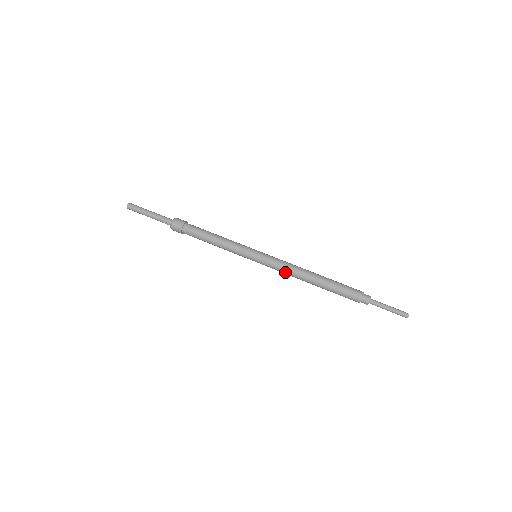
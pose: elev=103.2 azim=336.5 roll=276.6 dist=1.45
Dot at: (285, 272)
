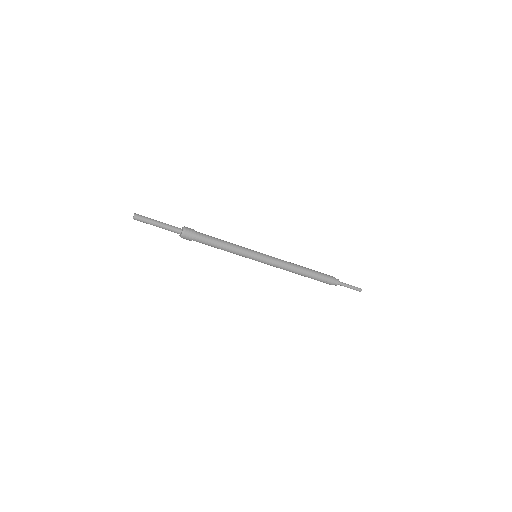
Dot at: occluded
